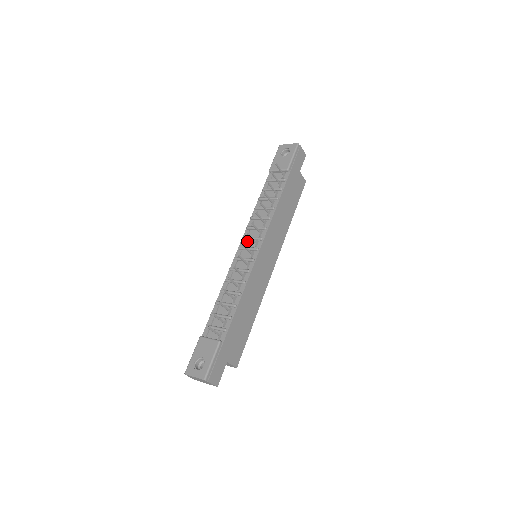
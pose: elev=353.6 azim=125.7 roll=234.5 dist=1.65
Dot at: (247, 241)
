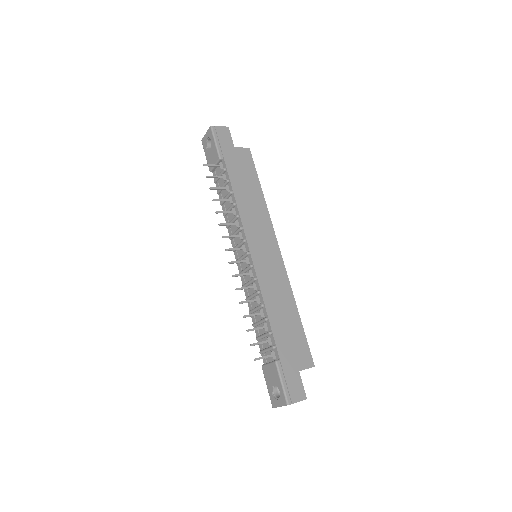
Dot at: (237, 251)
